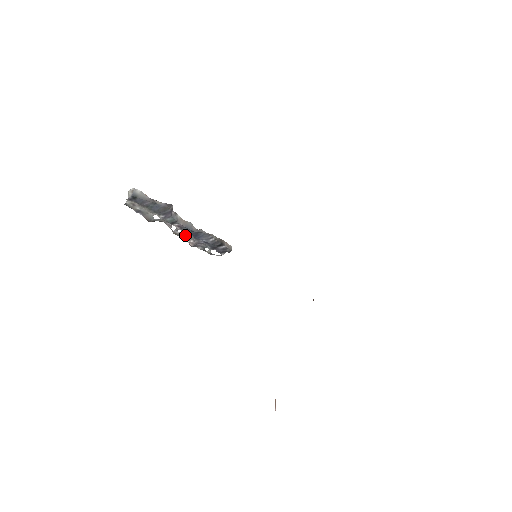
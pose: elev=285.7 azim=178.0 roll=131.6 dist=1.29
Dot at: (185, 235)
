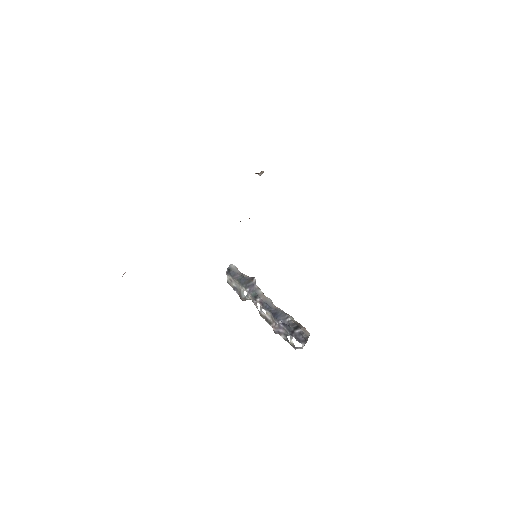
Dot at: (269, 317)
